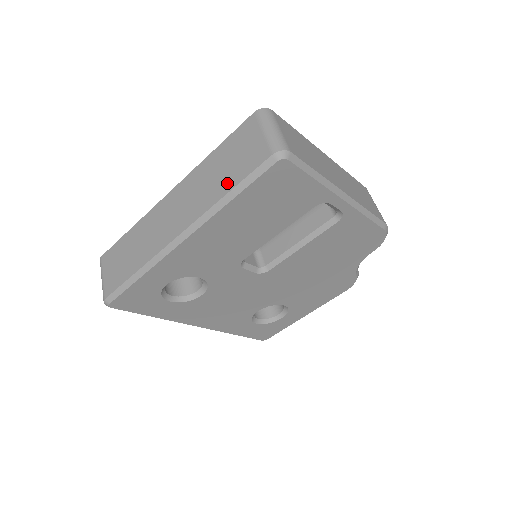
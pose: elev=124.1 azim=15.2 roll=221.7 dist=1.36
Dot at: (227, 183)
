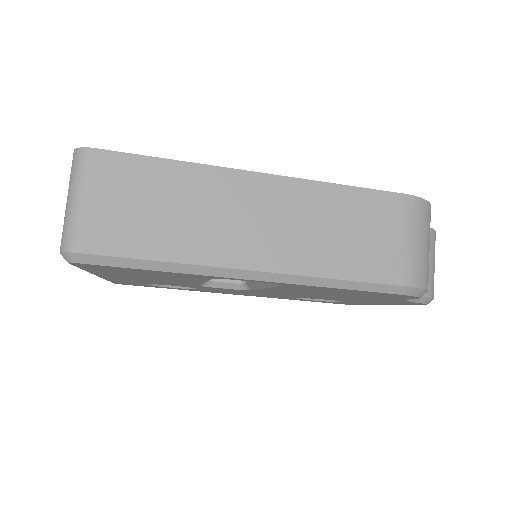
Dot at: occluded
